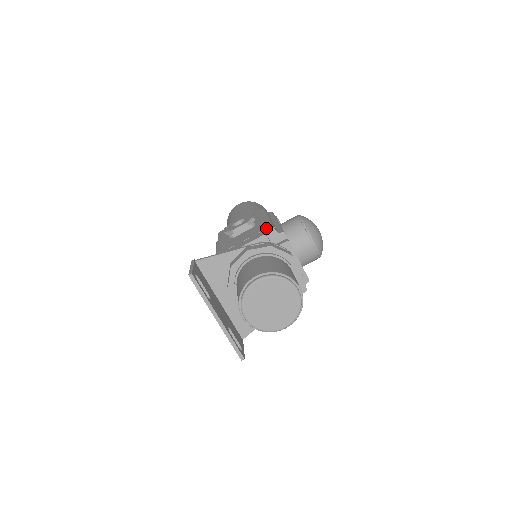
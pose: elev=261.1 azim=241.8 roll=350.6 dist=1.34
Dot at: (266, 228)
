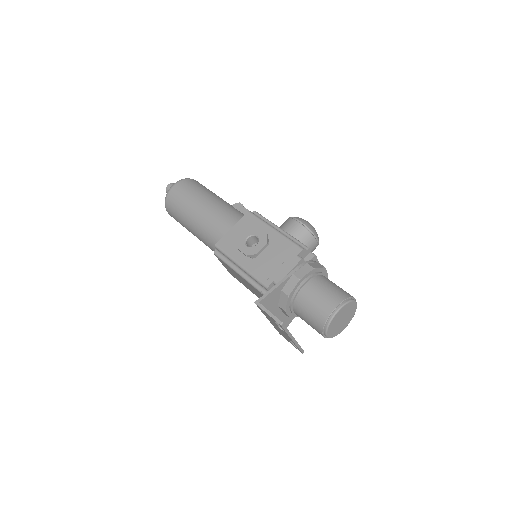
Dot at: (295, 249)
